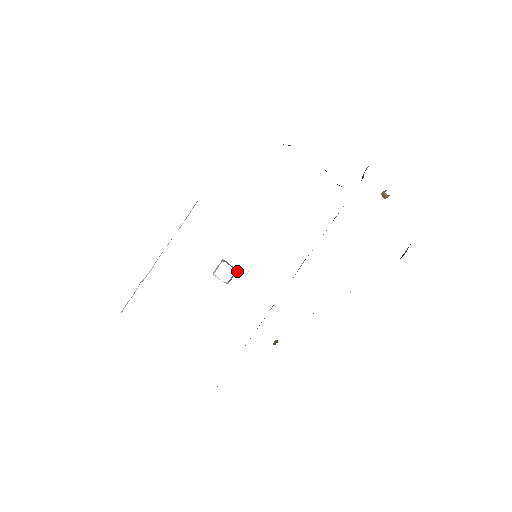
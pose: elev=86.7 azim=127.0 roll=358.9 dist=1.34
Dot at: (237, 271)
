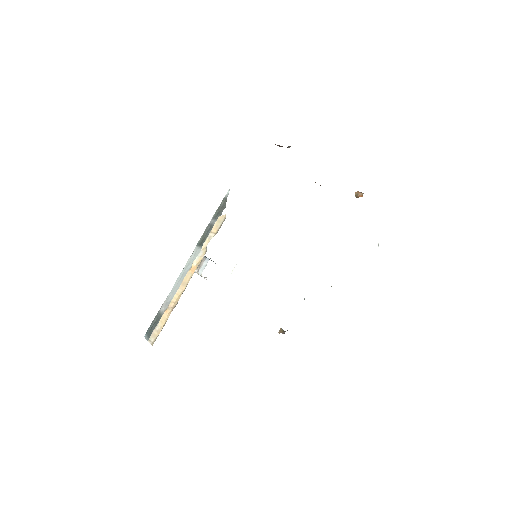
Dot at: occluded
